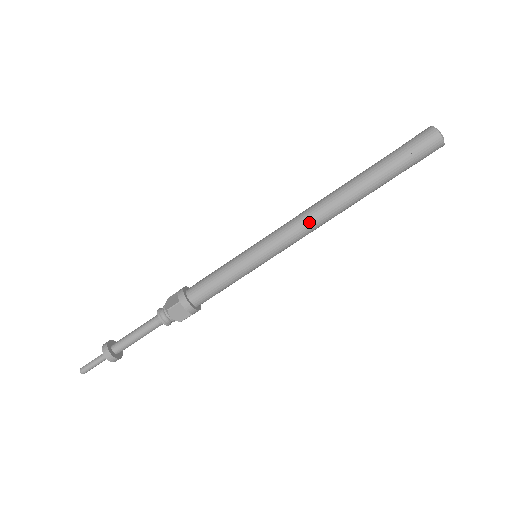
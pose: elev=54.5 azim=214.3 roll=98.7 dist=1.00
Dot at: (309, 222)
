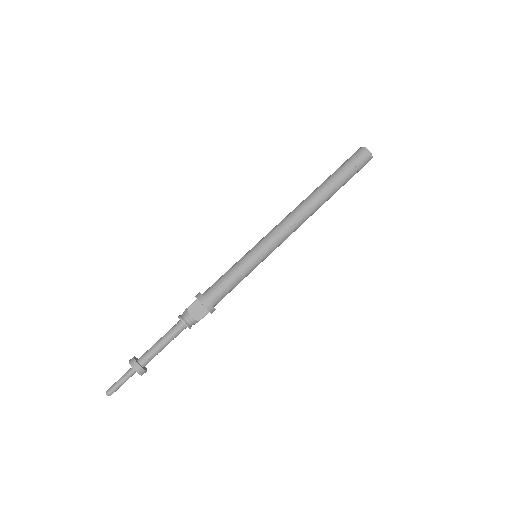
Dot at: (291, 219)
